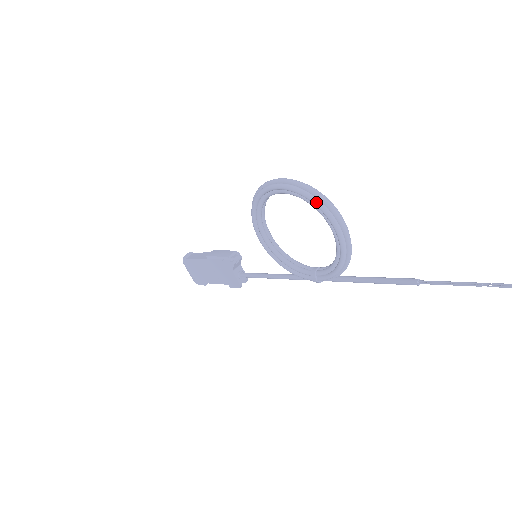
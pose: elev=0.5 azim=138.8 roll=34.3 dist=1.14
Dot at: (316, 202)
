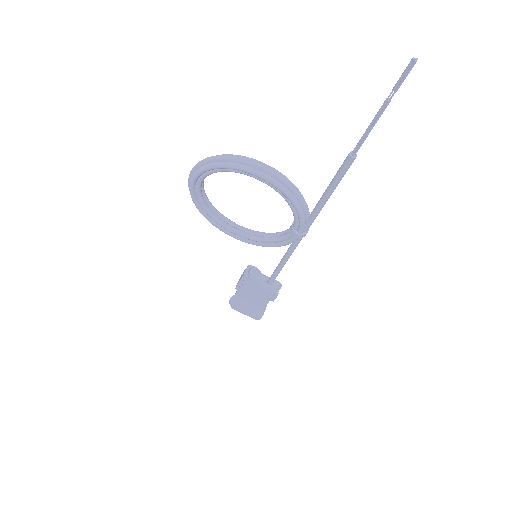
Dot at: (219, 165)
